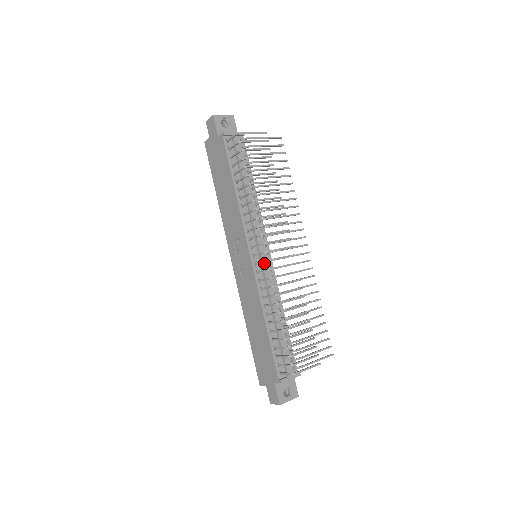
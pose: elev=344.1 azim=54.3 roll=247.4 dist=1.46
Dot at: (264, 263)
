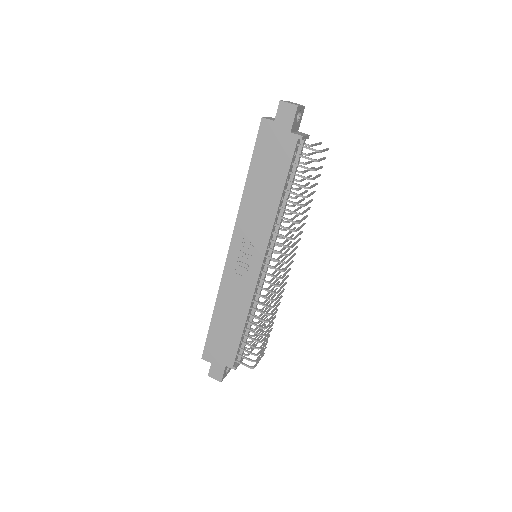
Dot at: occluded
